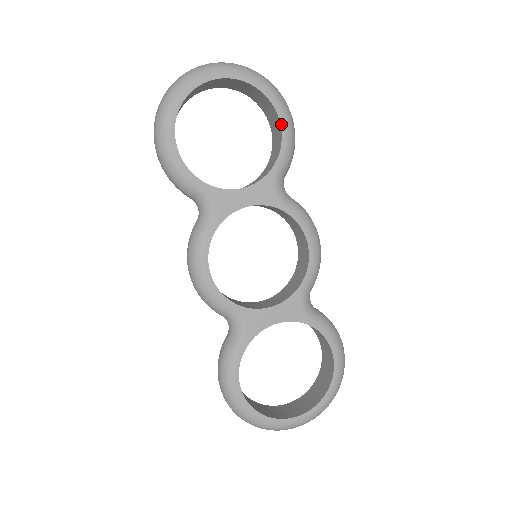
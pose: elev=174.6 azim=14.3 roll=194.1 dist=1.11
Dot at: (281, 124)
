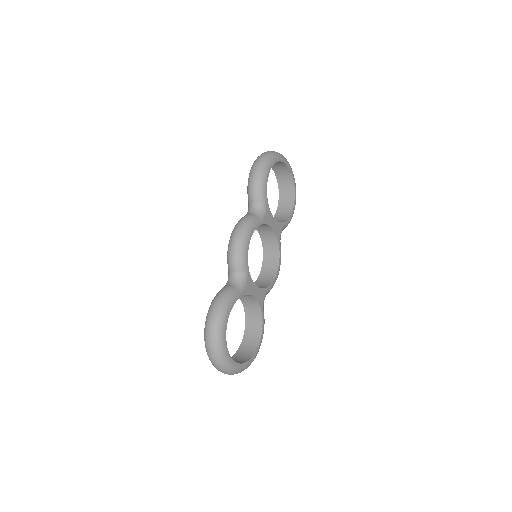
Dot at: (293, 208)
